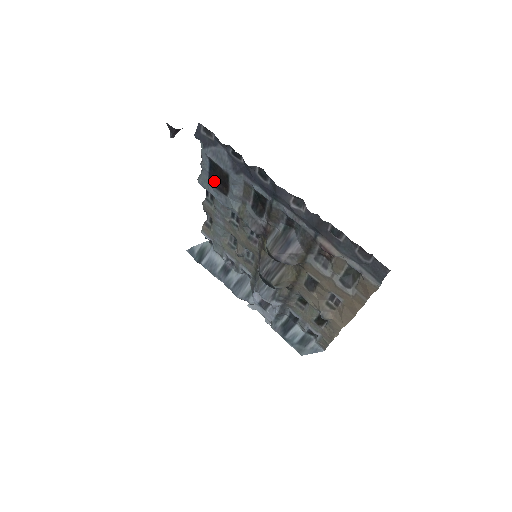
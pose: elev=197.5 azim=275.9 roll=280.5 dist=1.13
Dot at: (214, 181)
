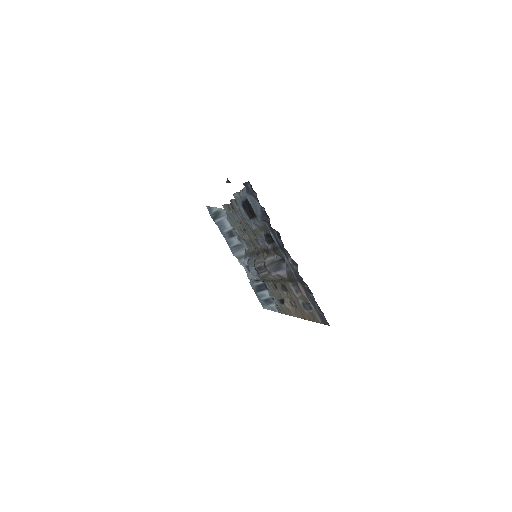
Dot at: (245, 207)
